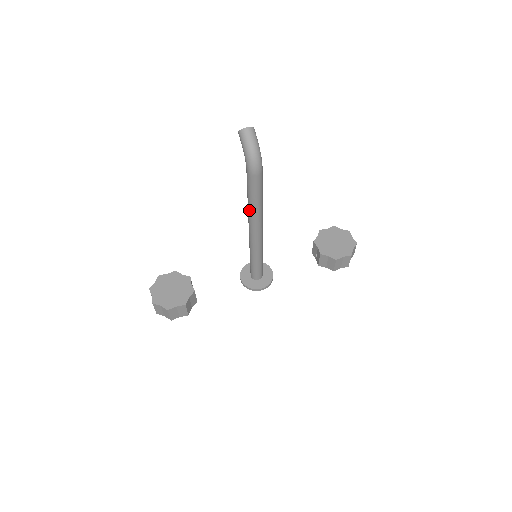
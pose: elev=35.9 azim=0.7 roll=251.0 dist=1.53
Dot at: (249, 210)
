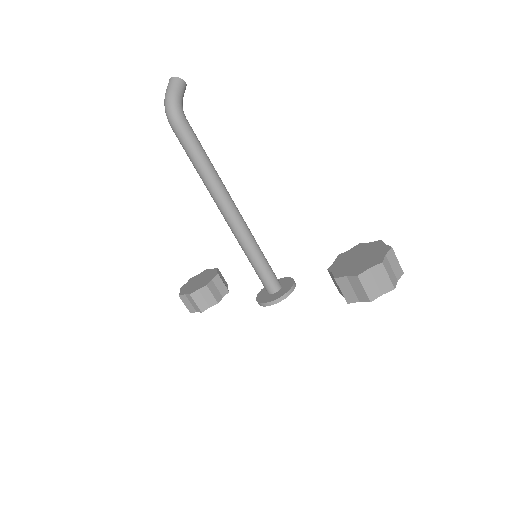
Dot at: occluded
